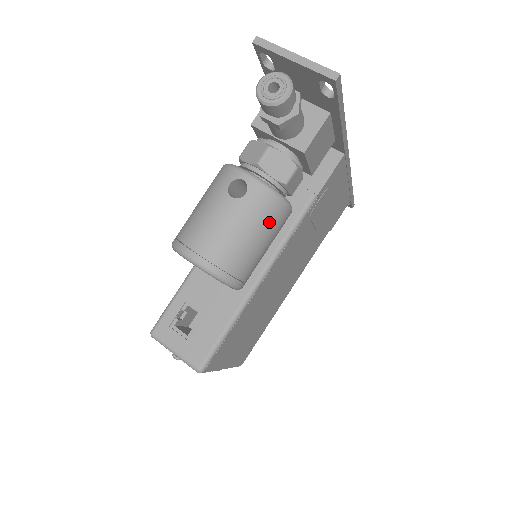
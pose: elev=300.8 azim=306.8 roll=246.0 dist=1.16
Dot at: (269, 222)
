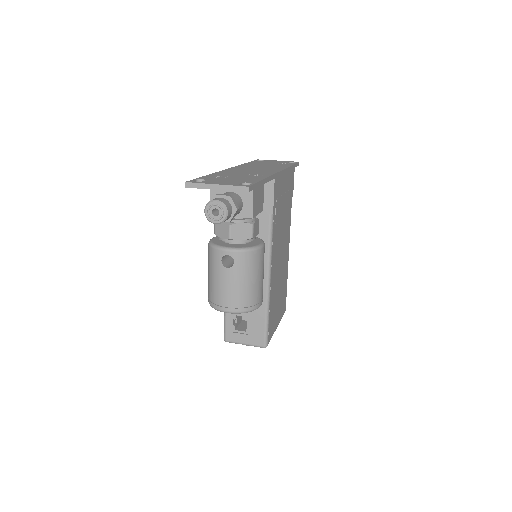
Dot at: (256, 266)
